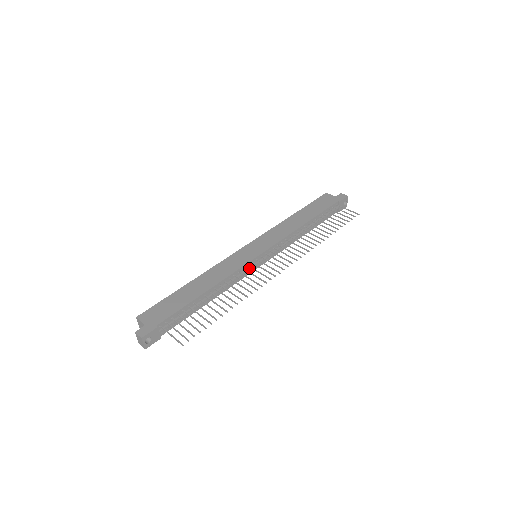
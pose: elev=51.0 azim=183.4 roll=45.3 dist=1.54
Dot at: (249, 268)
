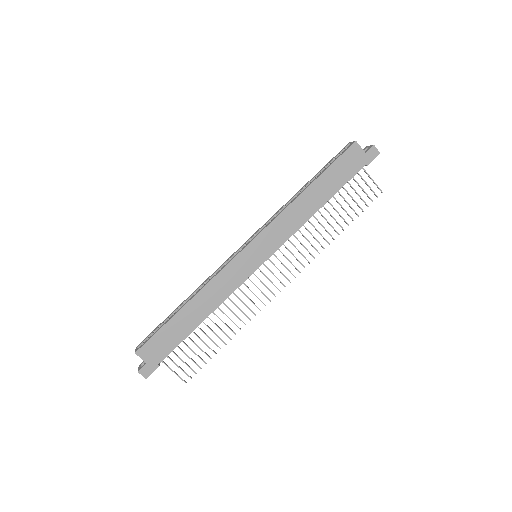
Dot at: (248, 277)
